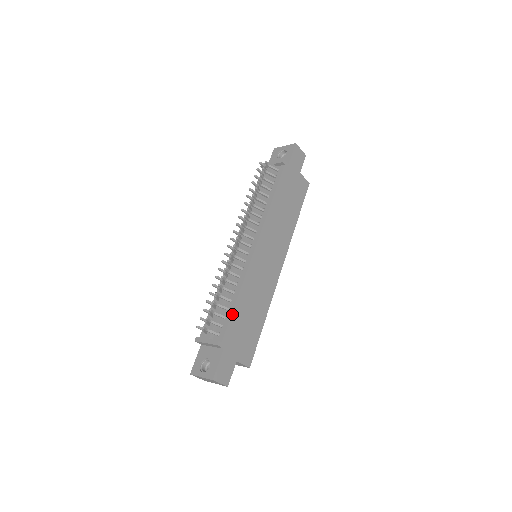
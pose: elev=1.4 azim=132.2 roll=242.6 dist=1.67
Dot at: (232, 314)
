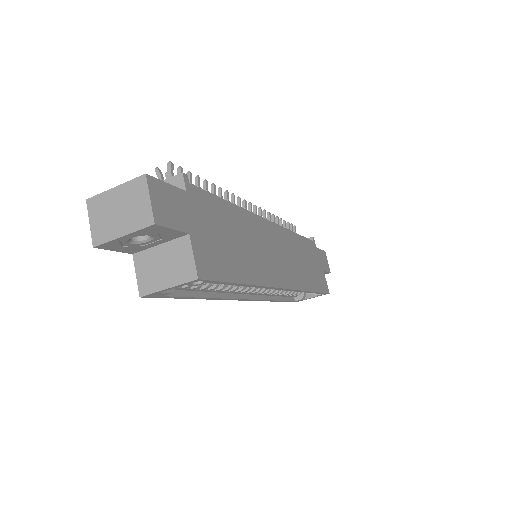
Dot at: (218, 198)
